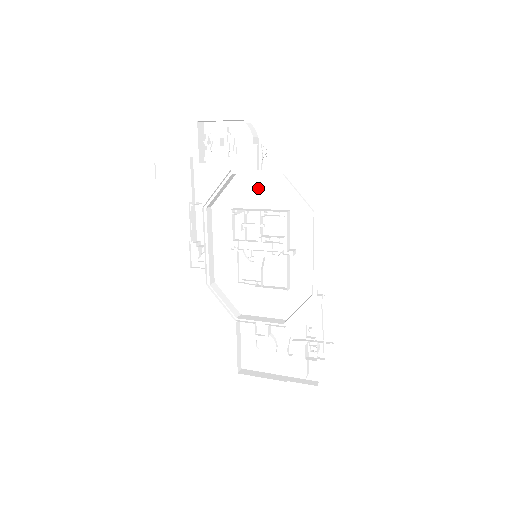
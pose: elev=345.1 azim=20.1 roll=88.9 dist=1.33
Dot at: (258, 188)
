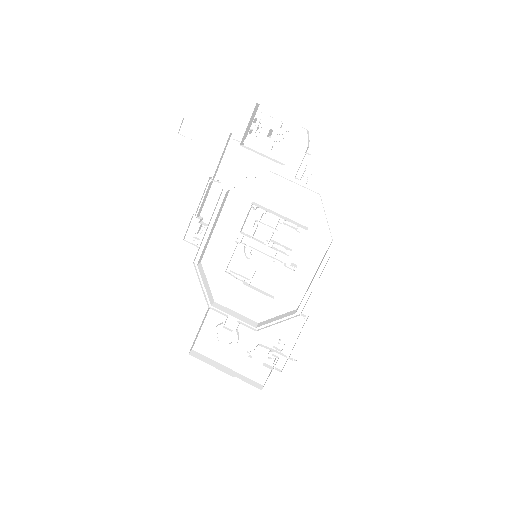
Dot at: (286, 194)
